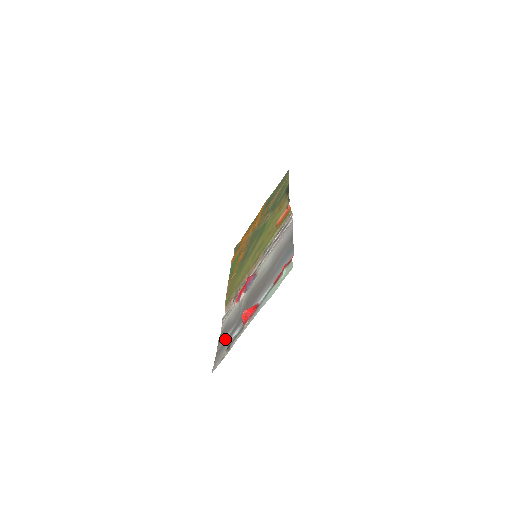
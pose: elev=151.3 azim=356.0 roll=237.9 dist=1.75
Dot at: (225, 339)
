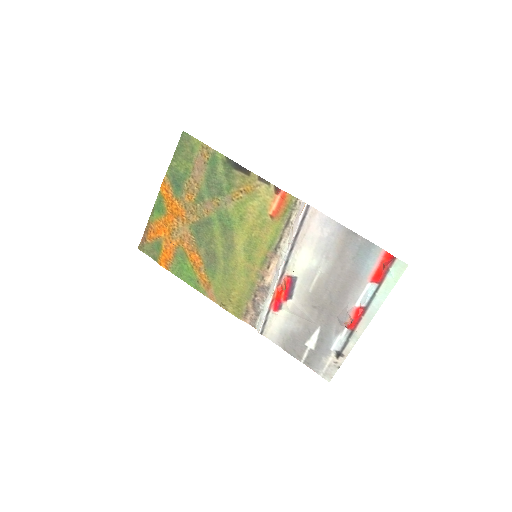
Dot at: (310, 349)
